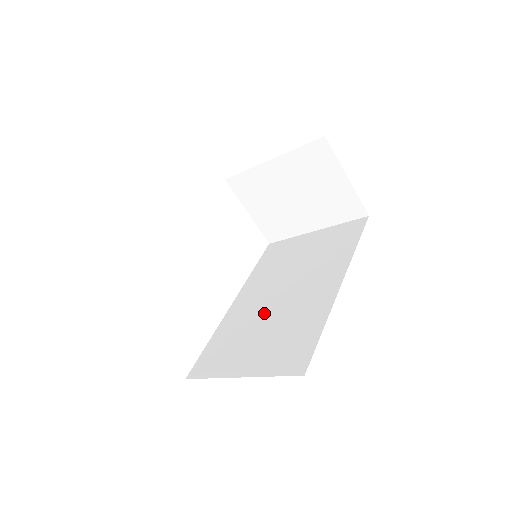
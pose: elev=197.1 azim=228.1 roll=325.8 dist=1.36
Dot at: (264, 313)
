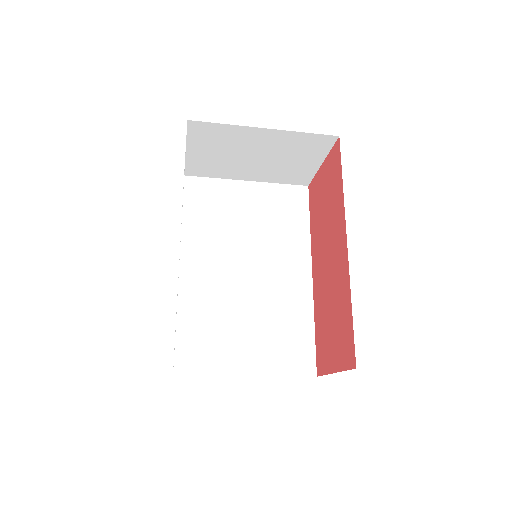
Dot at: (238, 296)
